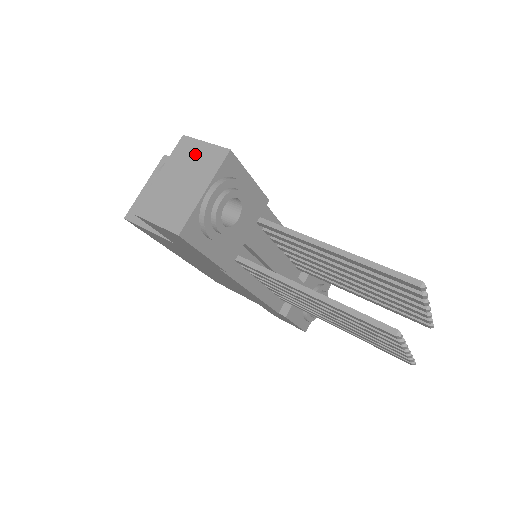
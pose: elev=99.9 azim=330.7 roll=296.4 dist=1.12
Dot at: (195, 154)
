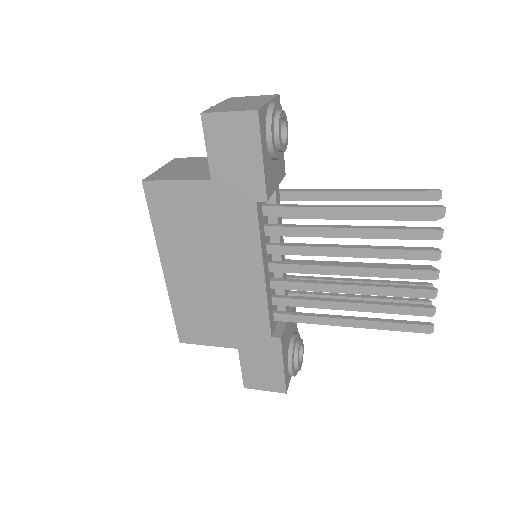
Dot at: (247, 98)
